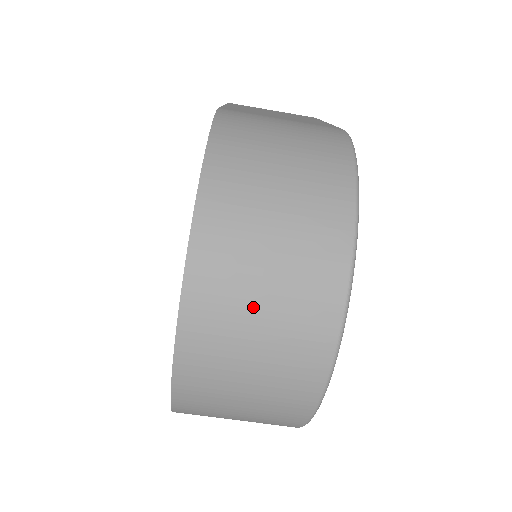
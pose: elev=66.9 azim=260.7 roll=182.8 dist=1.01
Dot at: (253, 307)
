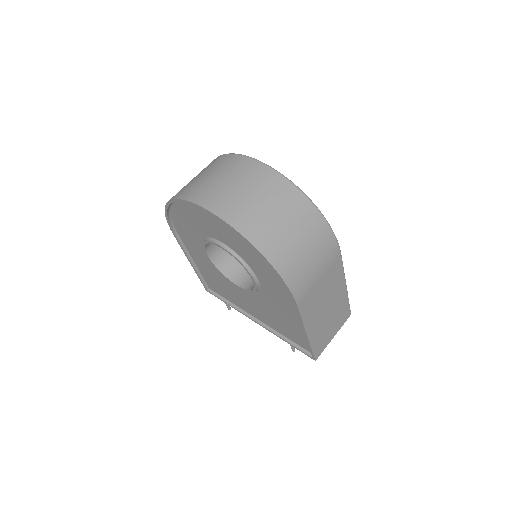
Dot at: (210, 180)
